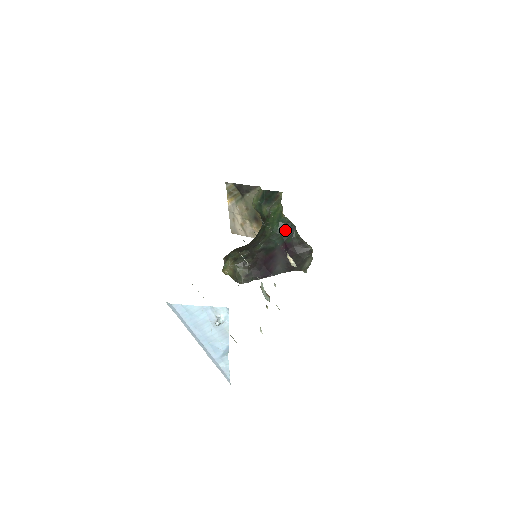
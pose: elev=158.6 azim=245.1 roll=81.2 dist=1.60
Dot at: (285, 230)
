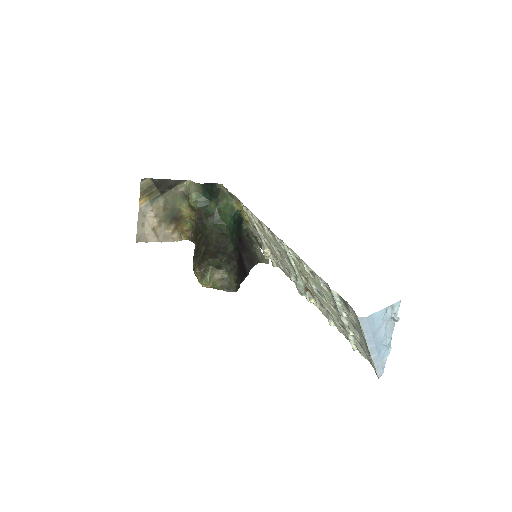
Dot at: (238, 224)
